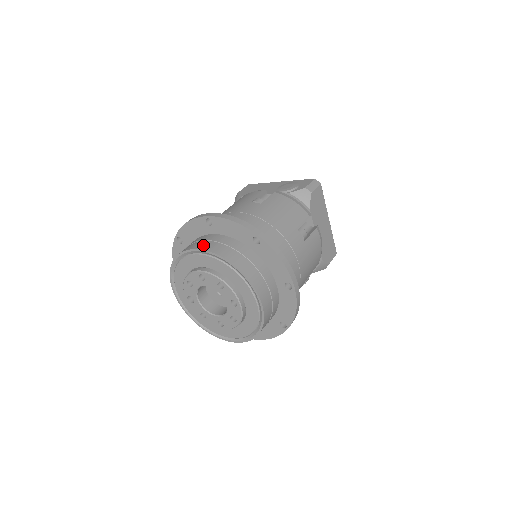
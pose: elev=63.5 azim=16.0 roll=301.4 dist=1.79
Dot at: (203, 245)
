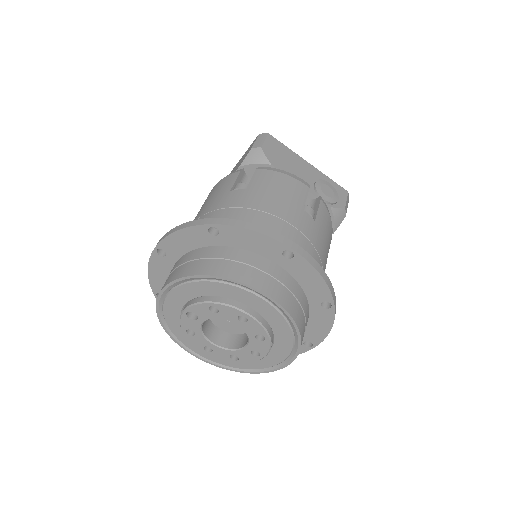
Dot at: (274, 289)
